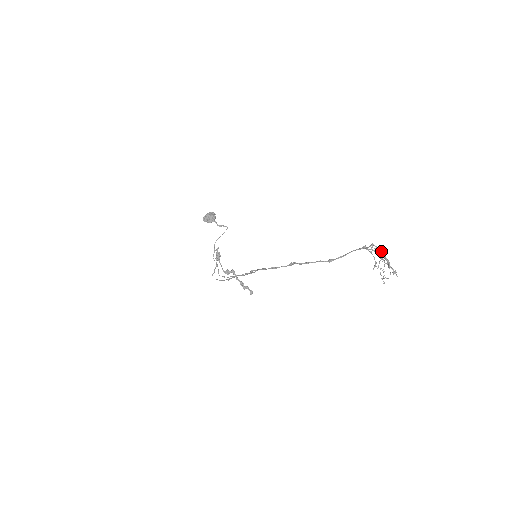
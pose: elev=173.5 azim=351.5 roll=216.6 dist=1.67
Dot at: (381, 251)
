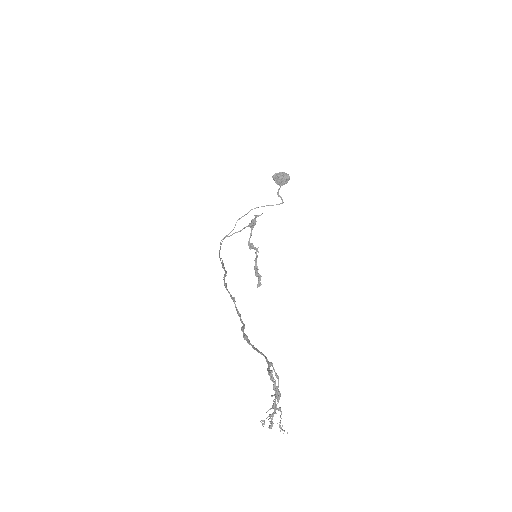
Dot at: (275, 389)
